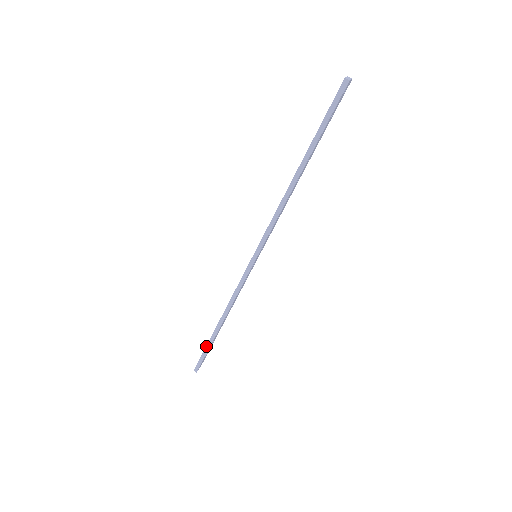
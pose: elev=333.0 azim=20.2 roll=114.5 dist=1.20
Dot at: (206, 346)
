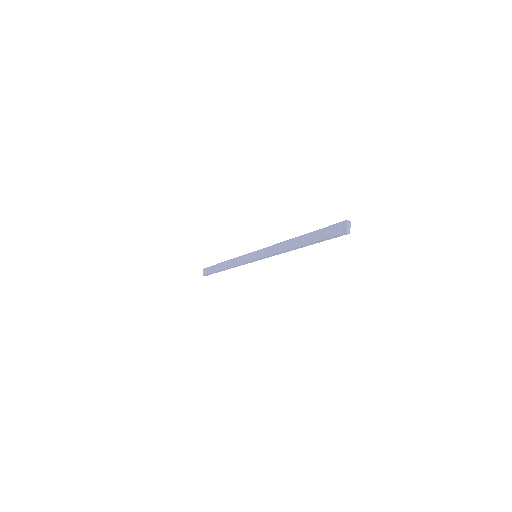
Dot at: occluded
